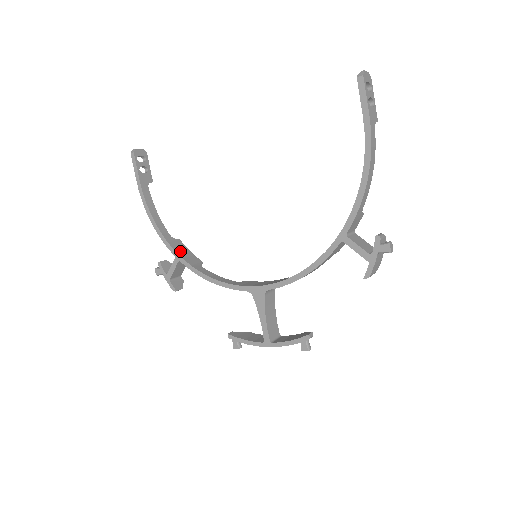
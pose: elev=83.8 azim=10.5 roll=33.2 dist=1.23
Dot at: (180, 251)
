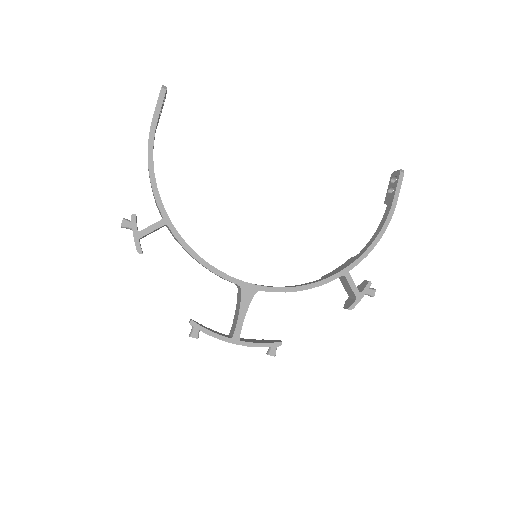
Dot at: (167, 215)
